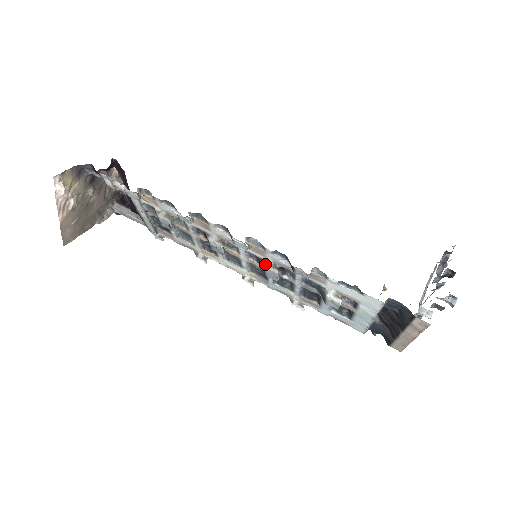
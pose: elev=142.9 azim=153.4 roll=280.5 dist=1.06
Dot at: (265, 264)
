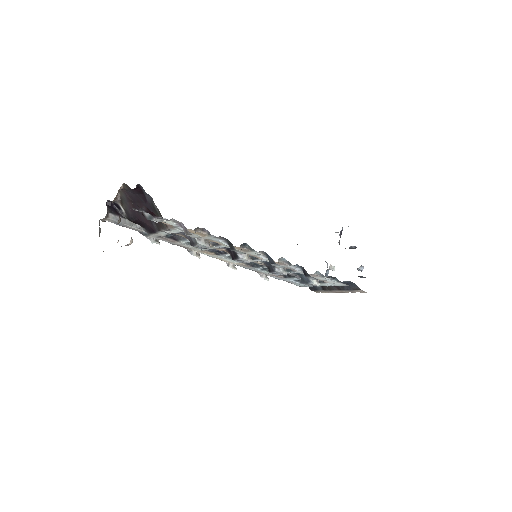
Dot at: (279, 269)
